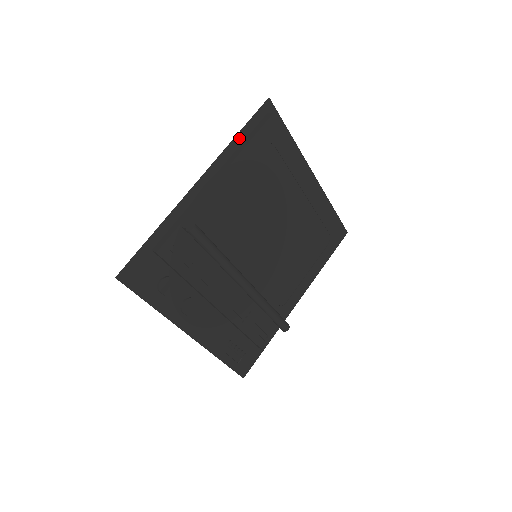
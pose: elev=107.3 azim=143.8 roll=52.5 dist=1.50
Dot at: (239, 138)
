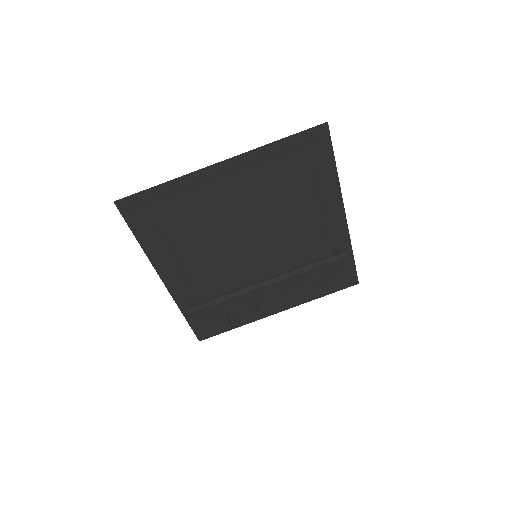
Dot at: (142, 240)
